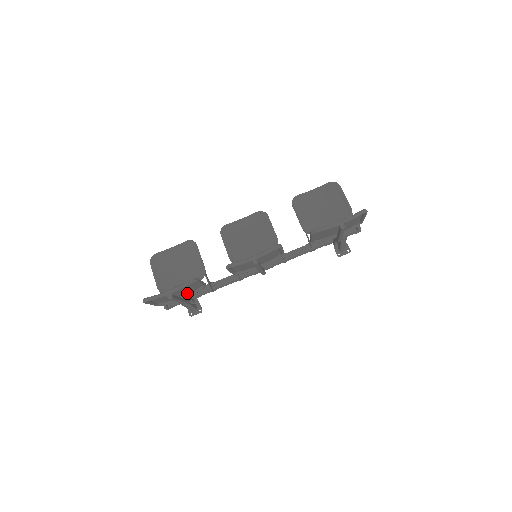
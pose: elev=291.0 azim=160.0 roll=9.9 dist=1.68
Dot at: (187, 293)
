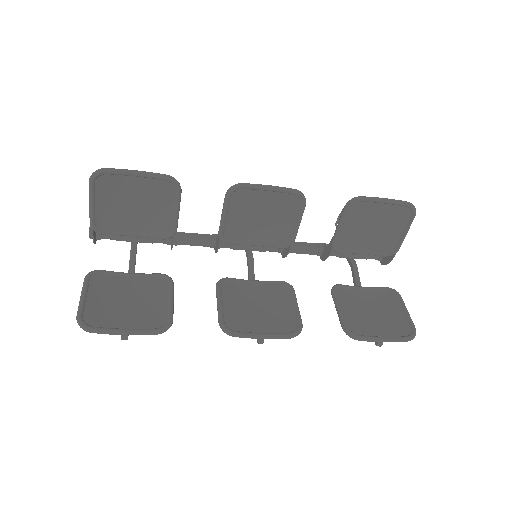
Dot at: (141, 281)
